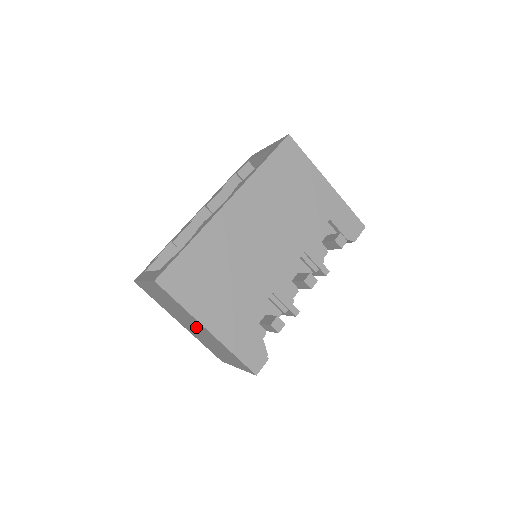
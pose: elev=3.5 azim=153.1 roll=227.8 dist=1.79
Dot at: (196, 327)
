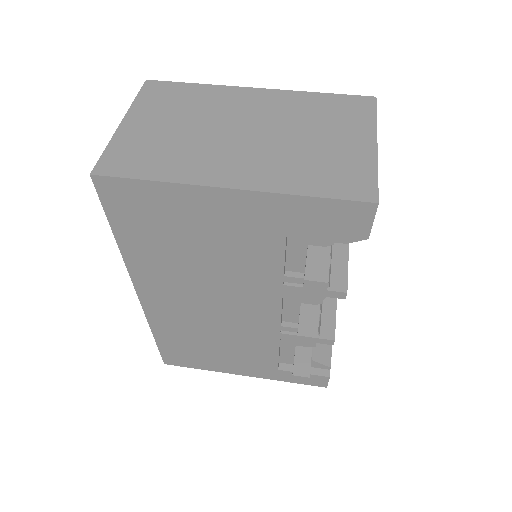
Dot at: occluded
